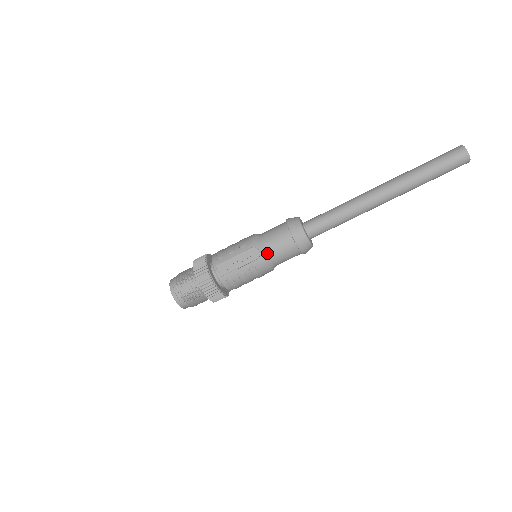
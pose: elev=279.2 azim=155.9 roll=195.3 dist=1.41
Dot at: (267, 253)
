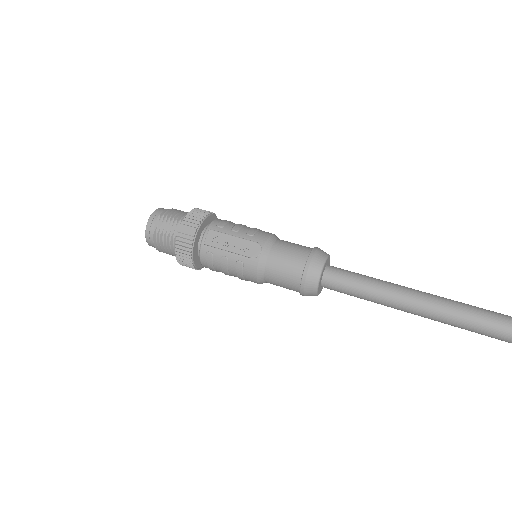
Dot at: (267, 261)
